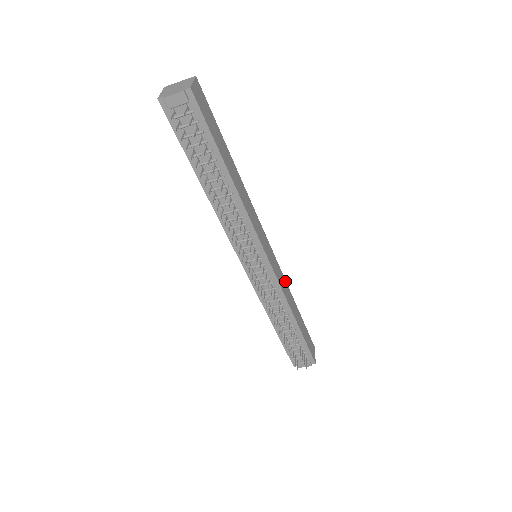
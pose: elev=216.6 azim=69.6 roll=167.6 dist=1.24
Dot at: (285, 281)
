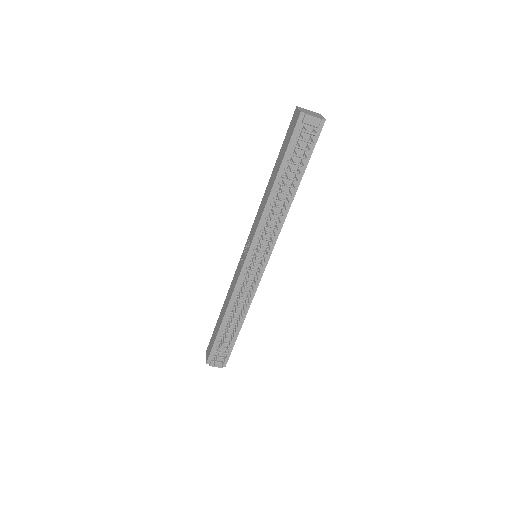
Dot at: occluded
